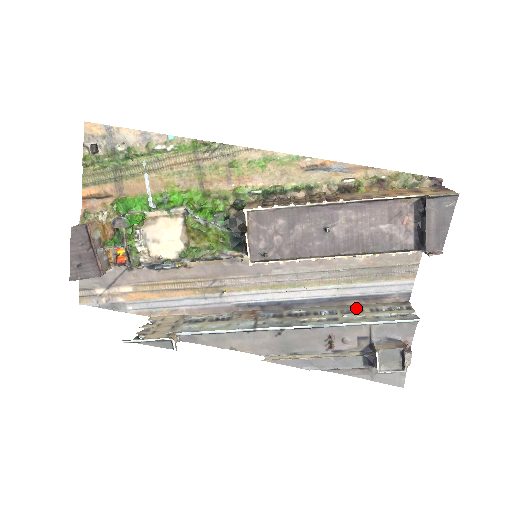
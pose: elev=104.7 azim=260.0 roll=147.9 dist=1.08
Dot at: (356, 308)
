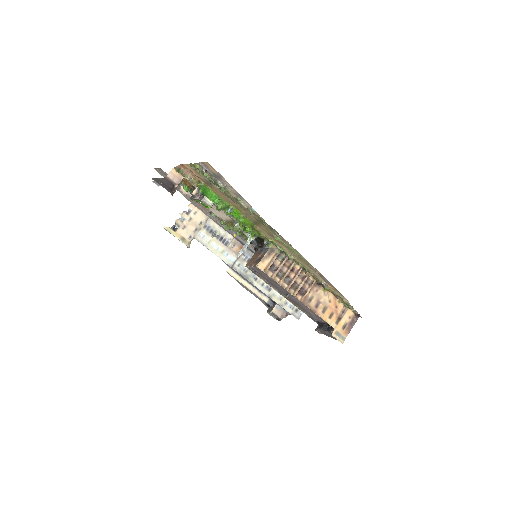
Dot at: occluded
